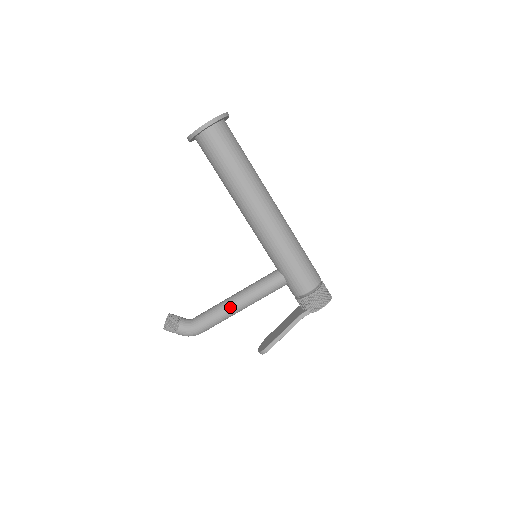
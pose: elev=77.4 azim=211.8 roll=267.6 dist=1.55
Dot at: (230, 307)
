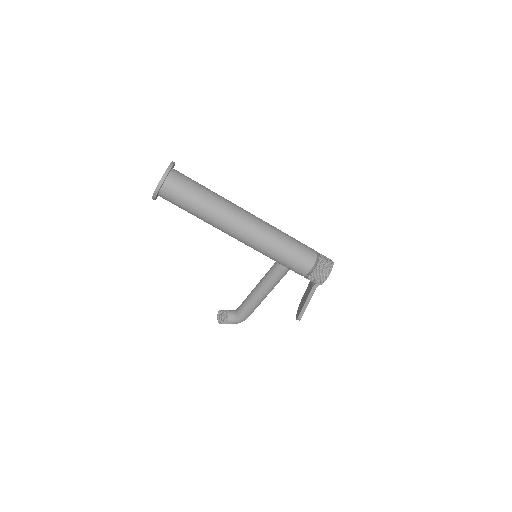
Dot at: (256, 298)
